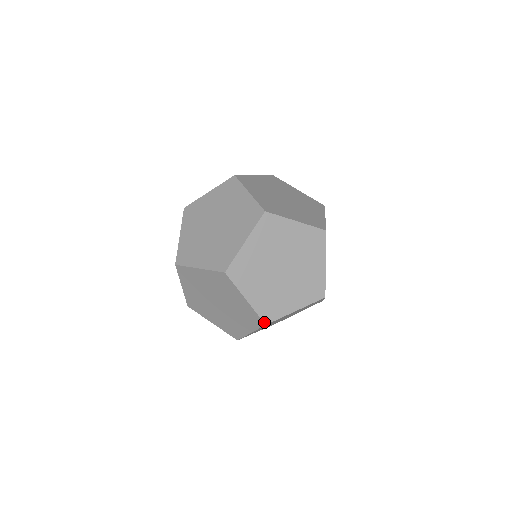
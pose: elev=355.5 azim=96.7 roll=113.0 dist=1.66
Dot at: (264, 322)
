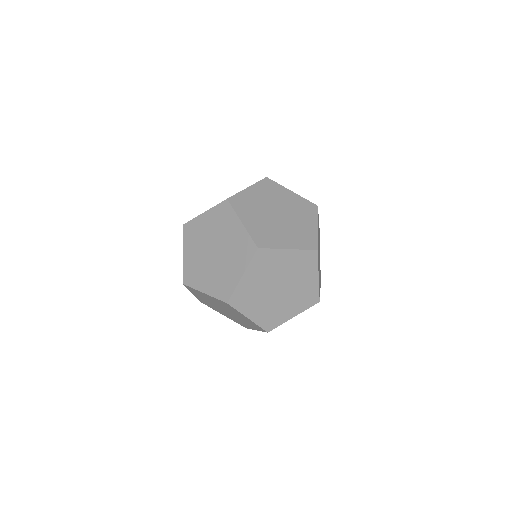
Dot at: (266, 331)
